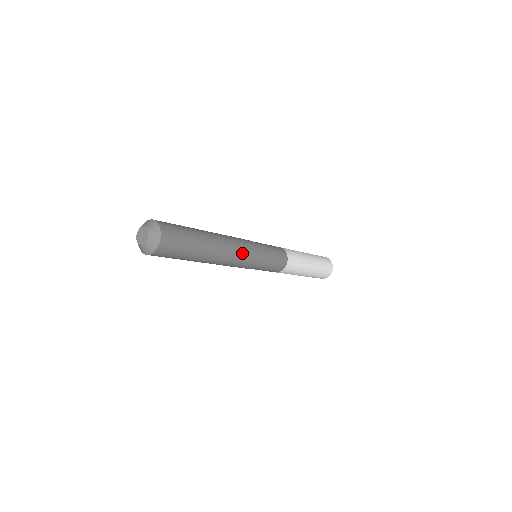
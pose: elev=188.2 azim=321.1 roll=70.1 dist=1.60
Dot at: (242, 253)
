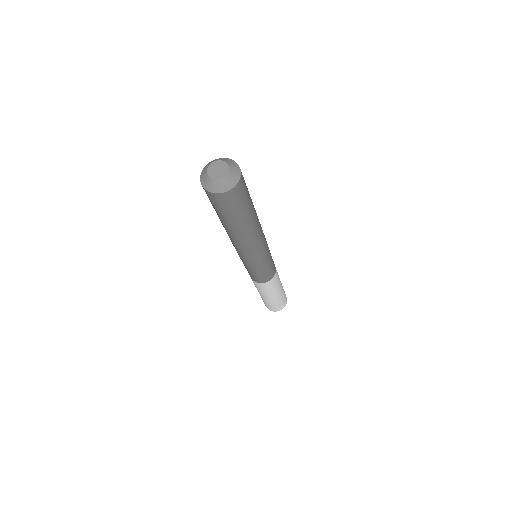
Dot at: occluded
